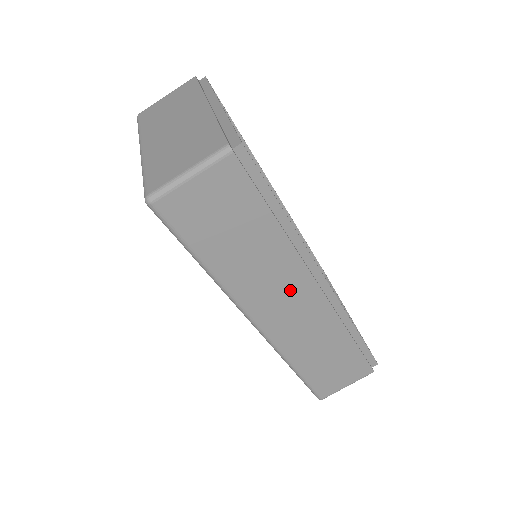
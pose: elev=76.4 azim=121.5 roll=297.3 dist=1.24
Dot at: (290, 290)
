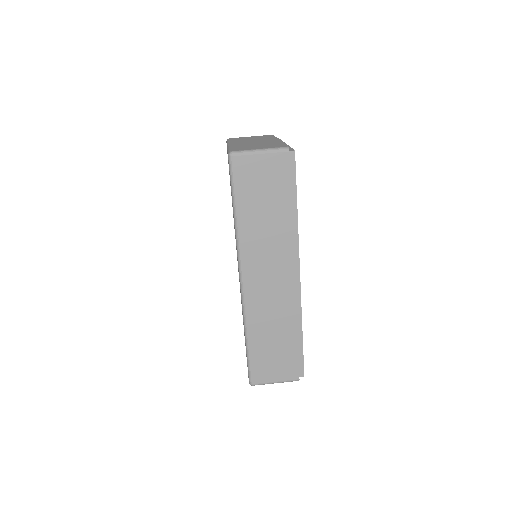
Dot at: (276, 265)
